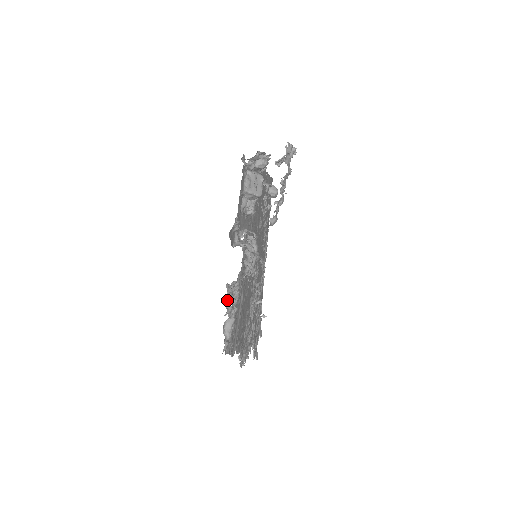
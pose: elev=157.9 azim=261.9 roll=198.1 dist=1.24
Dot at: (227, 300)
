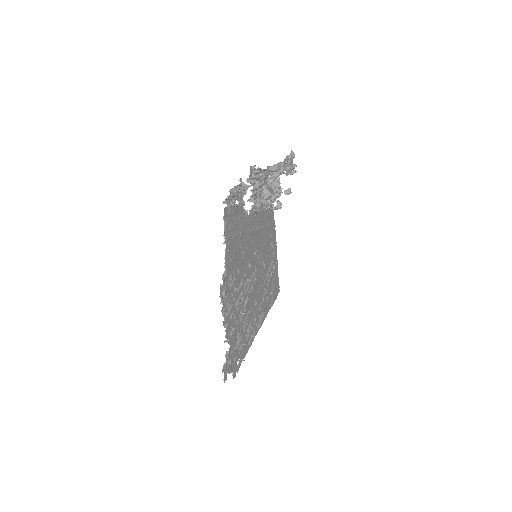
Dot at: (238, 186)
